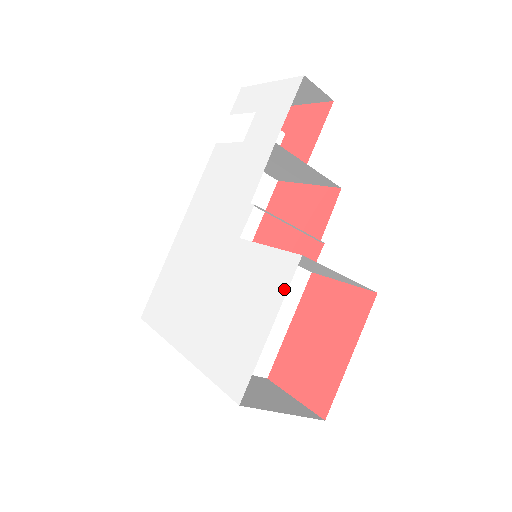
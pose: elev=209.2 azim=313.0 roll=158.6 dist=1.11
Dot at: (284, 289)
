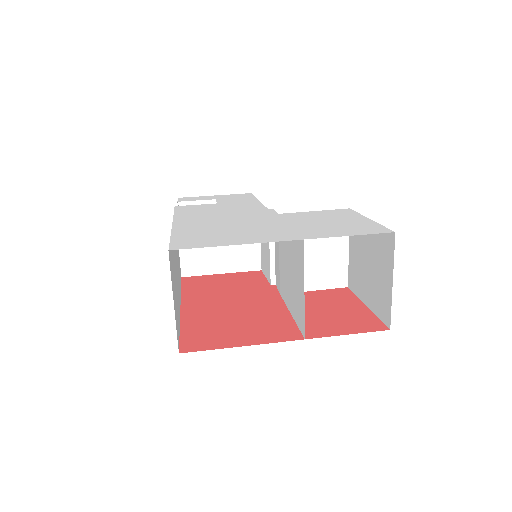
Dot at: (355, 213)
